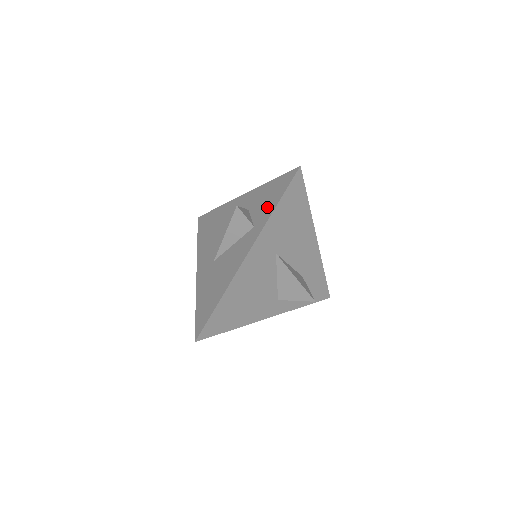
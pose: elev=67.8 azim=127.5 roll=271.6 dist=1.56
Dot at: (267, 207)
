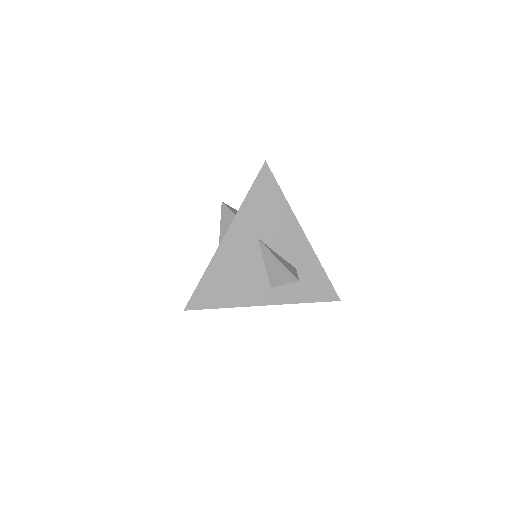
Dot at: occluded
